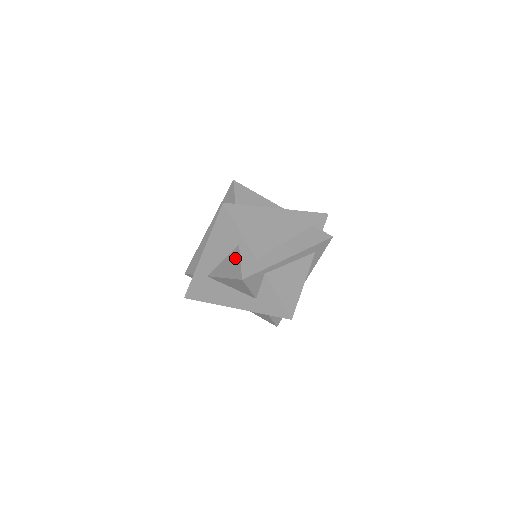
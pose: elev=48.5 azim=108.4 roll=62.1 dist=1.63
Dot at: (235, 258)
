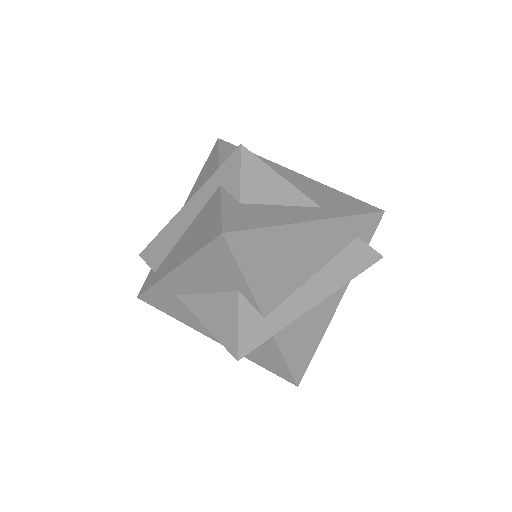
Dot at: (229, 311)
